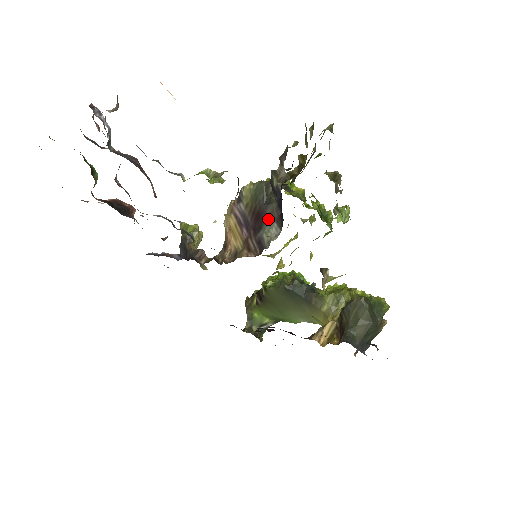
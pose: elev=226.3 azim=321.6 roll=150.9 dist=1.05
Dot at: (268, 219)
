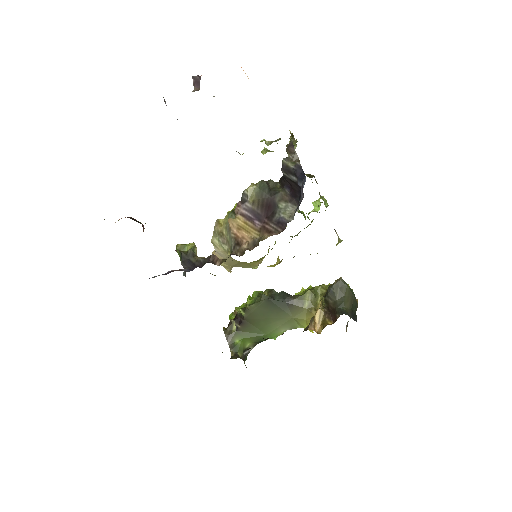
Dot at: (279, 204)
